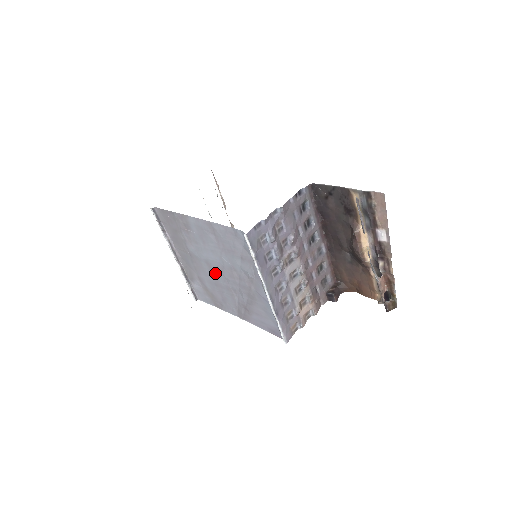
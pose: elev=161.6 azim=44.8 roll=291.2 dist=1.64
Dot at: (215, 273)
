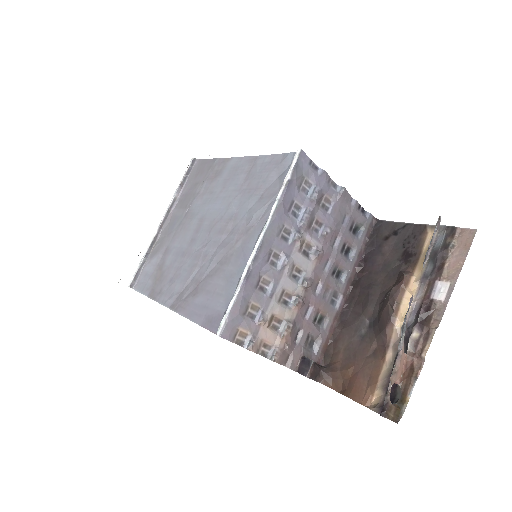
Dot at: (199, 233)
